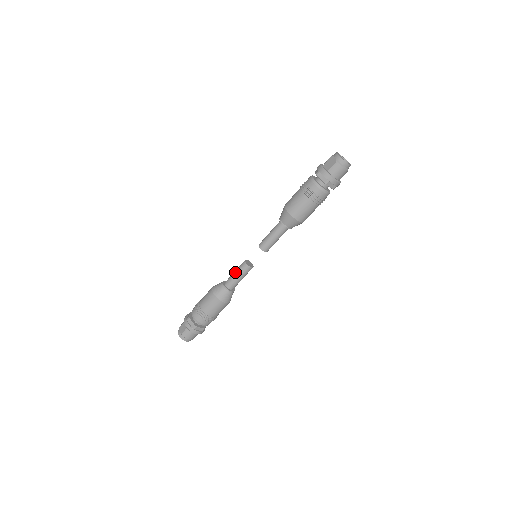
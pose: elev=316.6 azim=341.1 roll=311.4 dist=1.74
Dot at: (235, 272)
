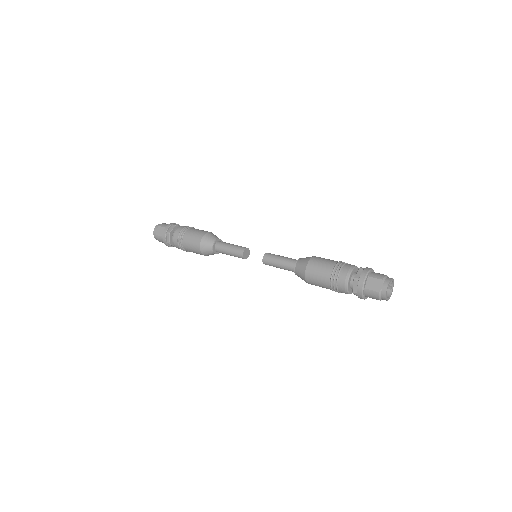
Dot at: (230, 248)
